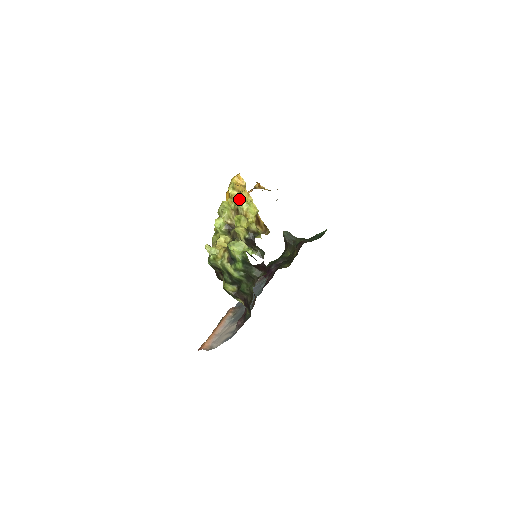
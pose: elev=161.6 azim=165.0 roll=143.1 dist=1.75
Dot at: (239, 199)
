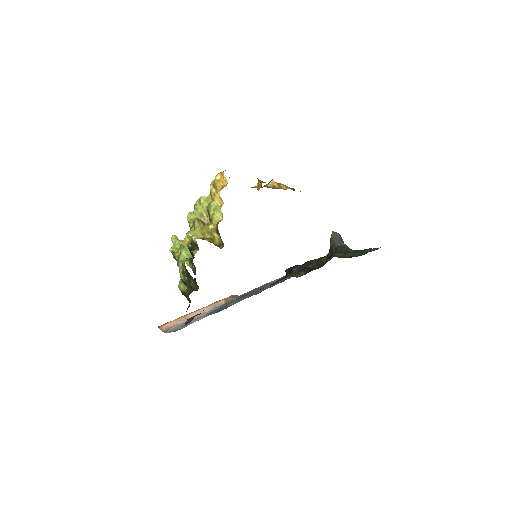
Dot at: occluded
